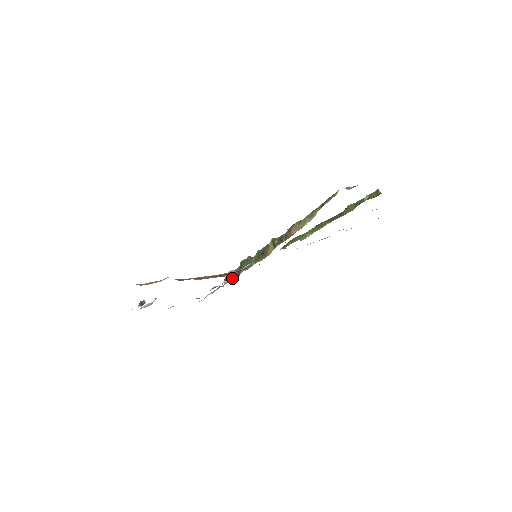
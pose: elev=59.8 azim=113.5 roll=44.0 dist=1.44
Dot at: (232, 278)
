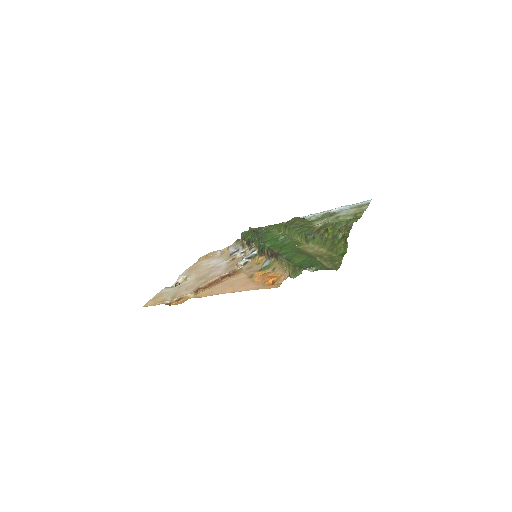
Dot at: (243, 254)
